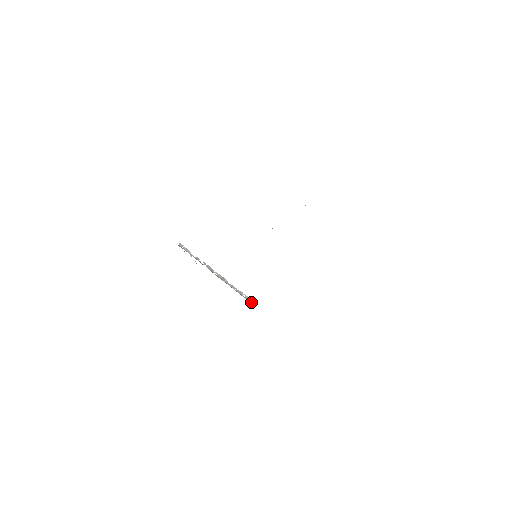
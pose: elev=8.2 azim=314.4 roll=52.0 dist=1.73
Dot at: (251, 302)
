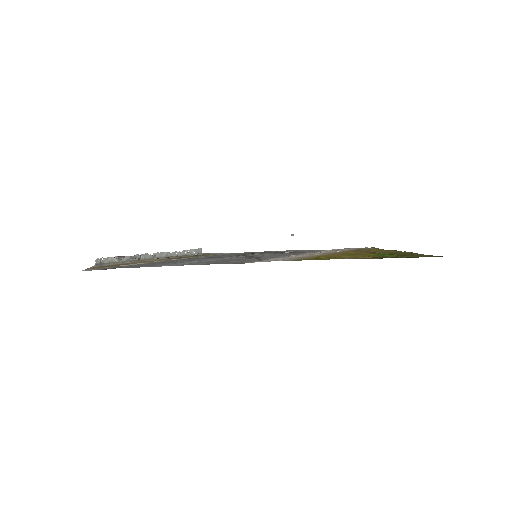
Dot at: (197, 252)
